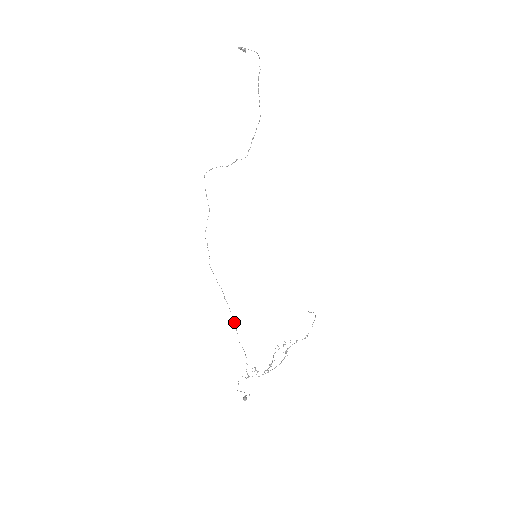
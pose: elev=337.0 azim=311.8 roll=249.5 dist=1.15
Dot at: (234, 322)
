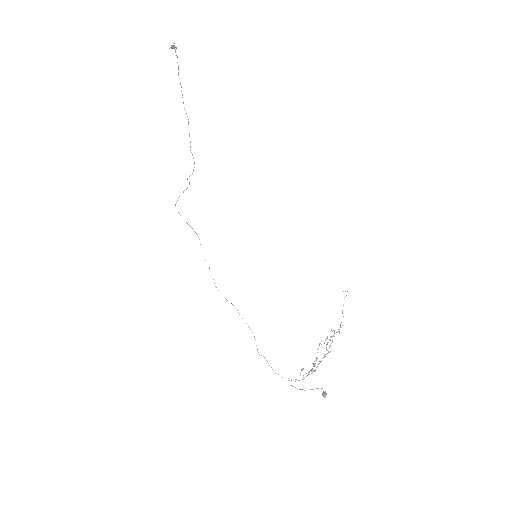
Dot at: occluded
